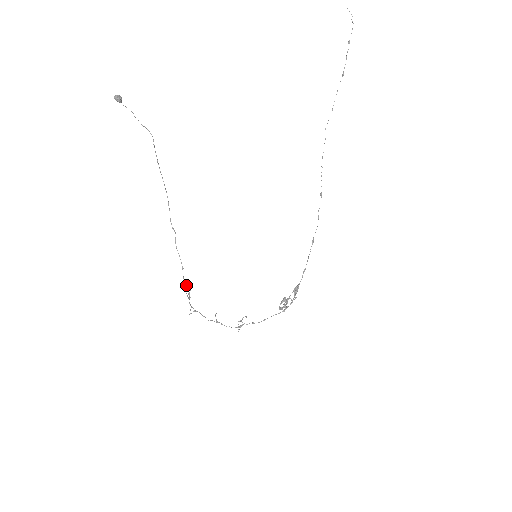
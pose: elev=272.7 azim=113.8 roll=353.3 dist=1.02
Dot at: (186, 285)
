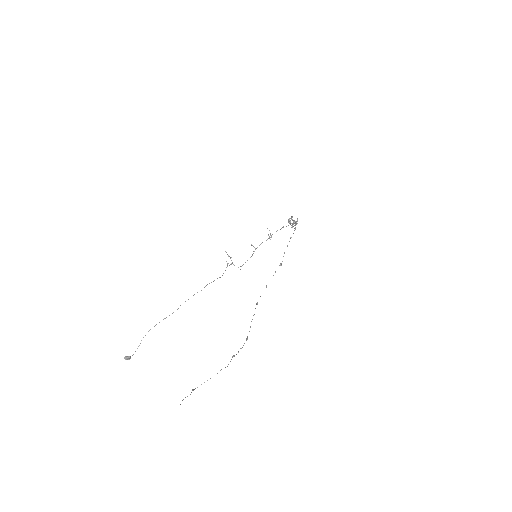
Dot at: occluded
